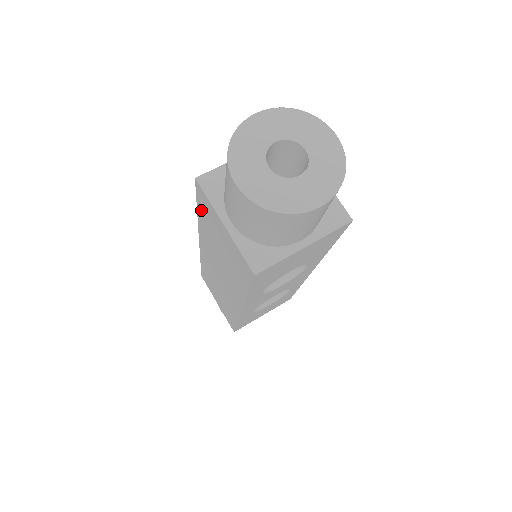
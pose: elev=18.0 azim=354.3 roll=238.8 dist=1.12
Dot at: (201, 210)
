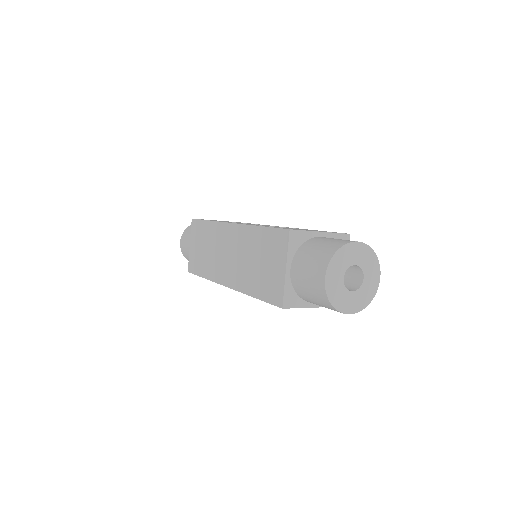
Dot at: (268, 234)
